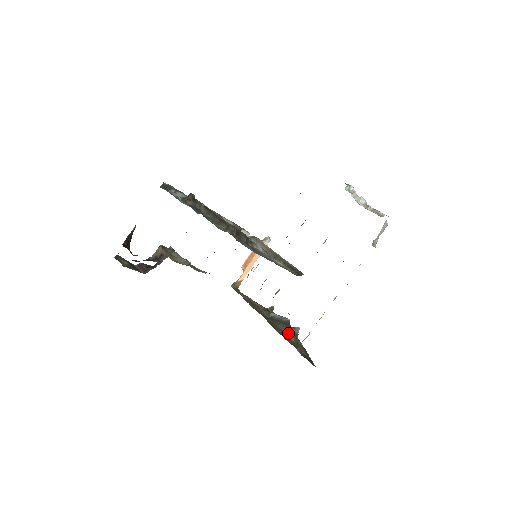
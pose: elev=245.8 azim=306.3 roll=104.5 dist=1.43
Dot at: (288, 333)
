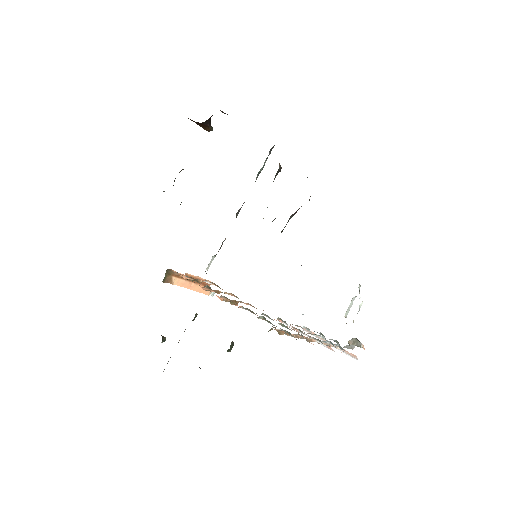
Dot at: occluded
